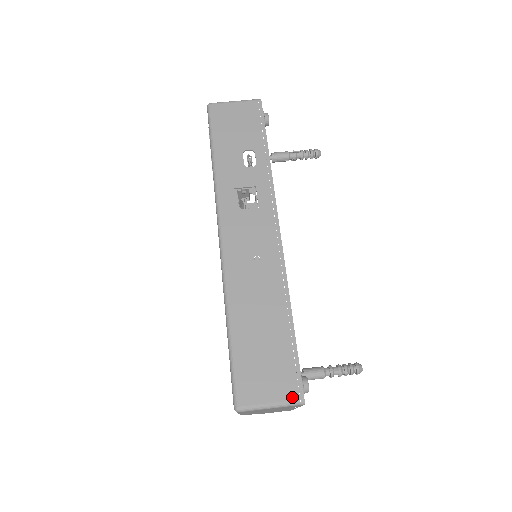
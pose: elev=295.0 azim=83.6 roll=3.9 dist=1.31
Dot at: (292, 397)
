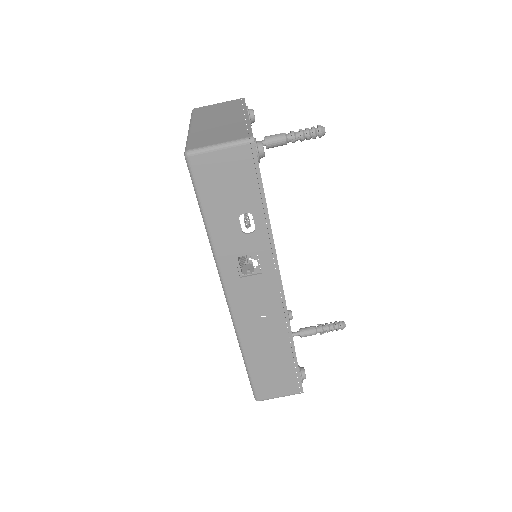
Dot at: (295, 392)
